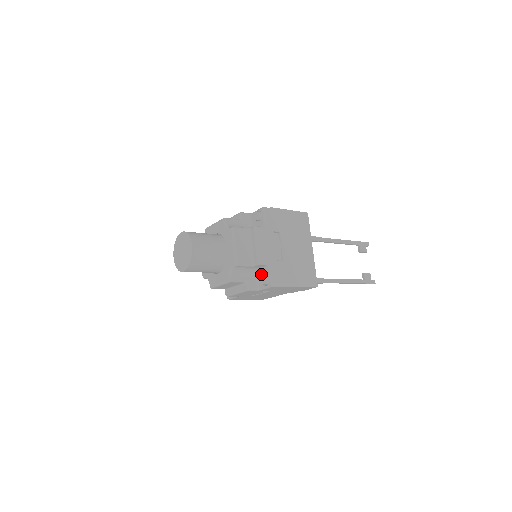
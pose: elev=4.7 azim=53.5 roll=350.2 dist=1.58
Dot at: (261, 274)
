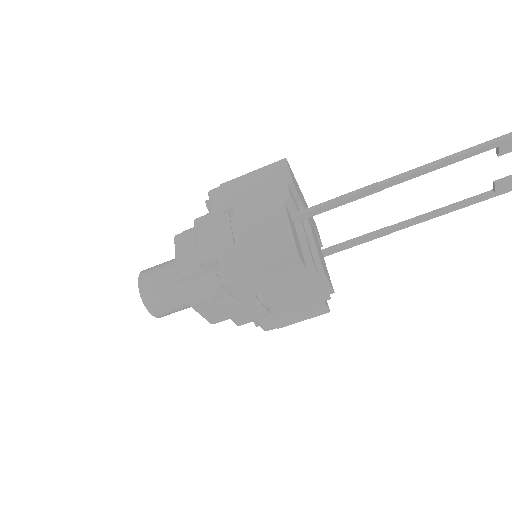
Dot at: occluded
